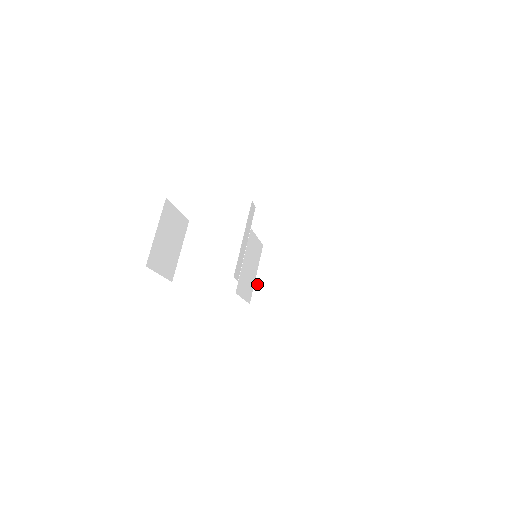
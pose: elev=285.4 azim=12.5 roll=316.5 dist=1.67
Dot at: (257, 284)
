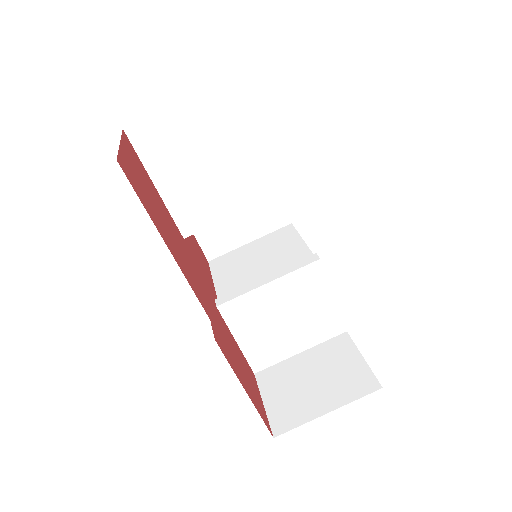
Dot at: occluded
